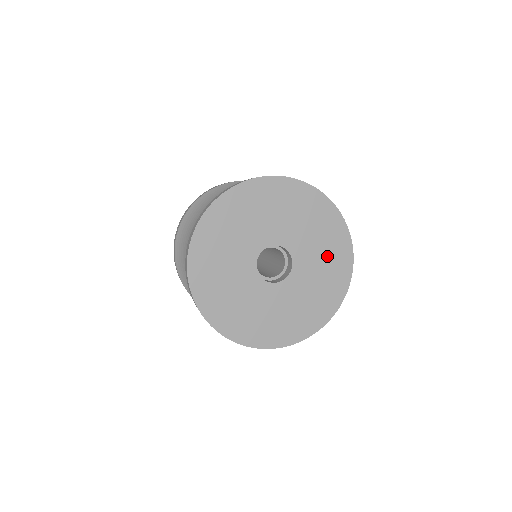
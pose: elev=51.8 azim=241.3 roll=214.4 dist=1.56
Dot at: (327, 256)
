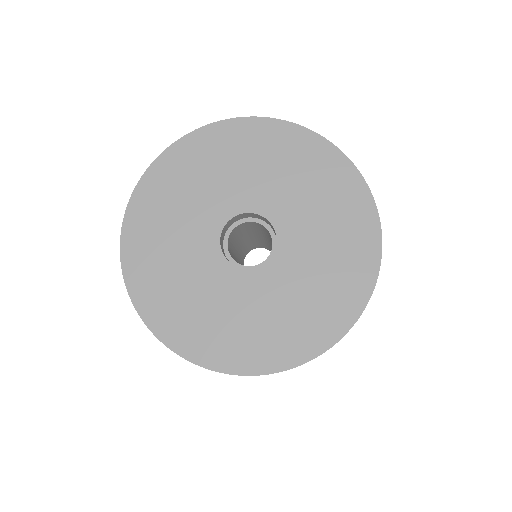
Dot at: (319, 192)
